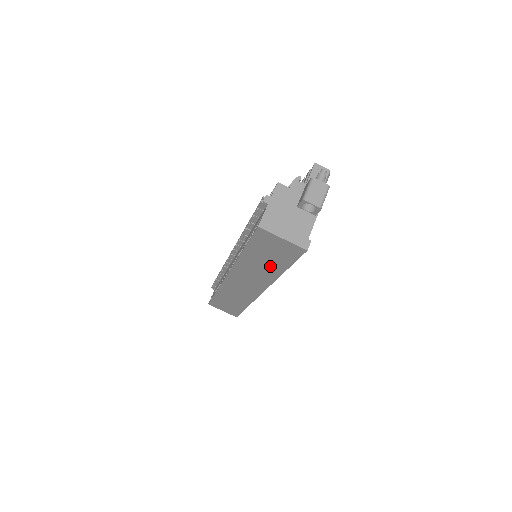
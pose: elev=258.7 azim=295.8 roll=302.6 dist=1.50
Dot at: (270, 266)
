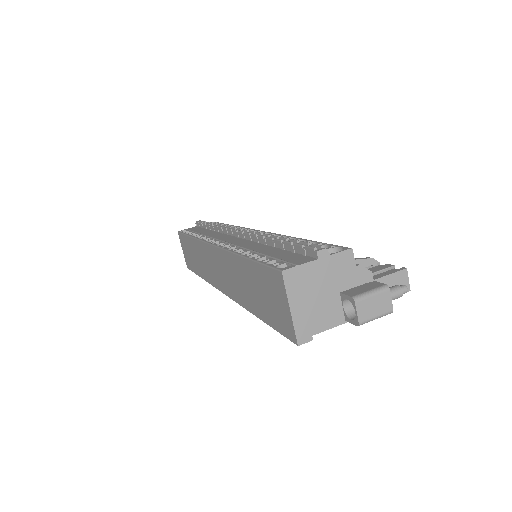
Dot at: (252, 297)
